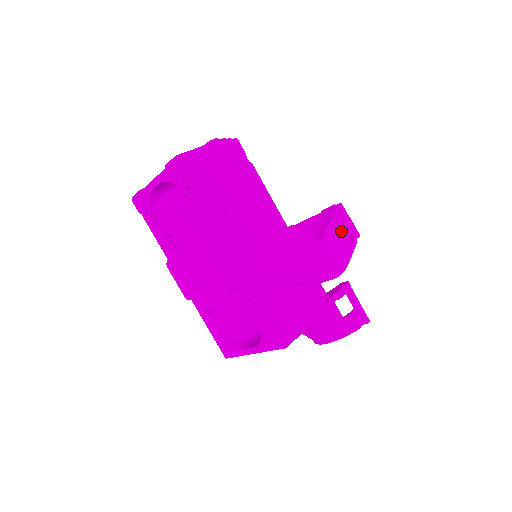
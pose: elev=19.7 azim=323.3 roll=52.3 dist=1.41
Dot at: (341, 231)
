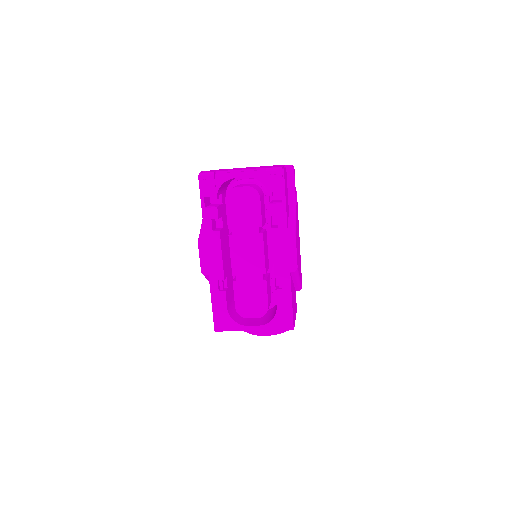
Dot at: occluded
